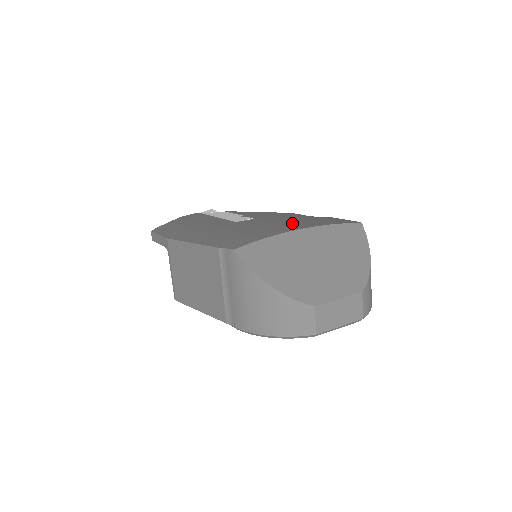
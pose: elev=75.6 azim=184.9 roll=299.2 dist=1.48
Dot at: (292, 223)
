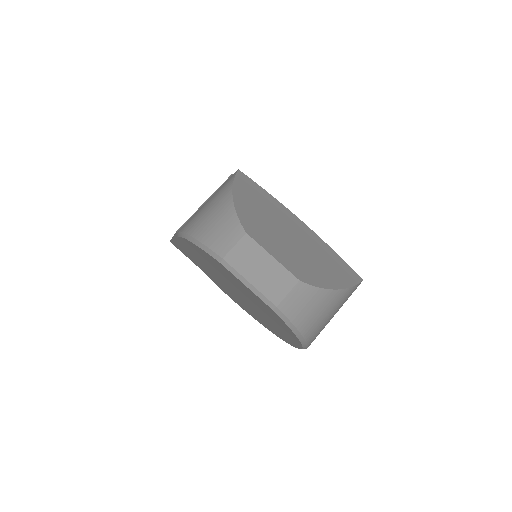
Dot at: occluded
